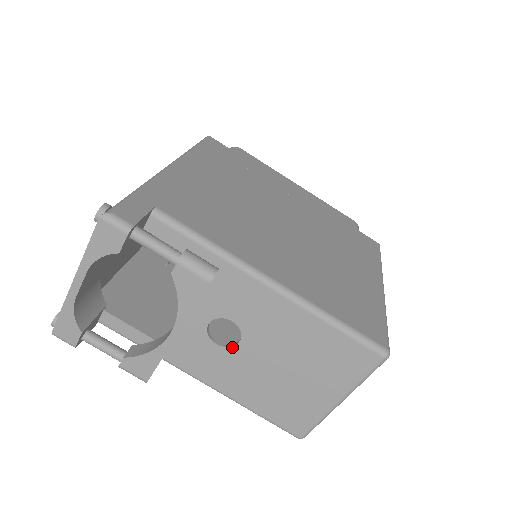
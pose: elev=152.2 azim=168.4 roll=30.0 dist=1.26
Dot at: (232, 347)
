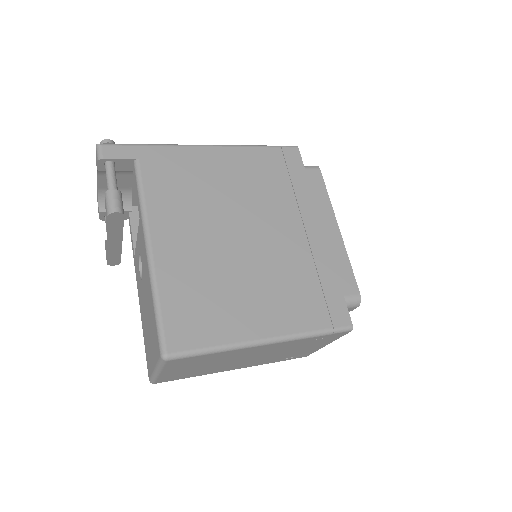
Dot at: (141, 280)
